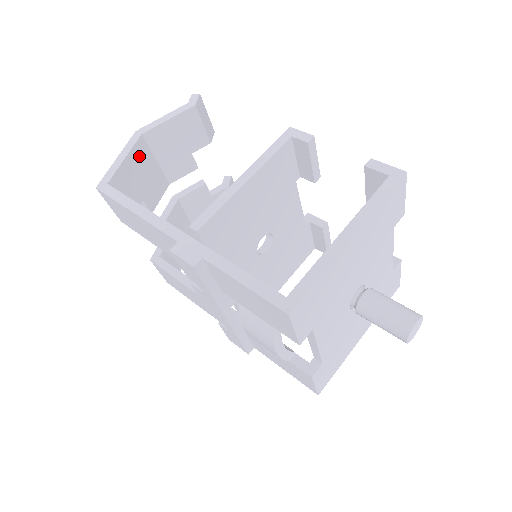
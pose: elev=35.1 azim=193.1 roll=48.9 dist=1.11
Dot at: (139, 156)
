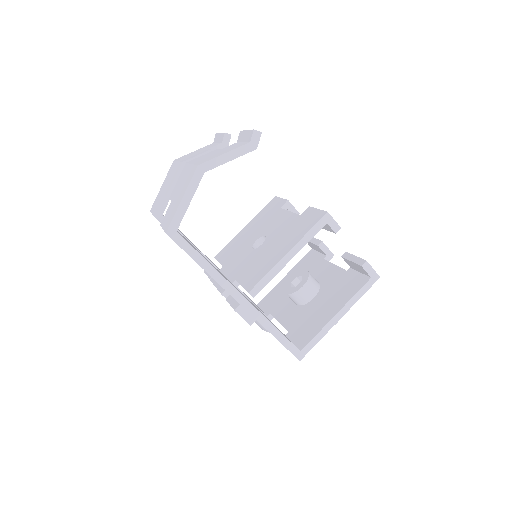
Dot at: occluded
